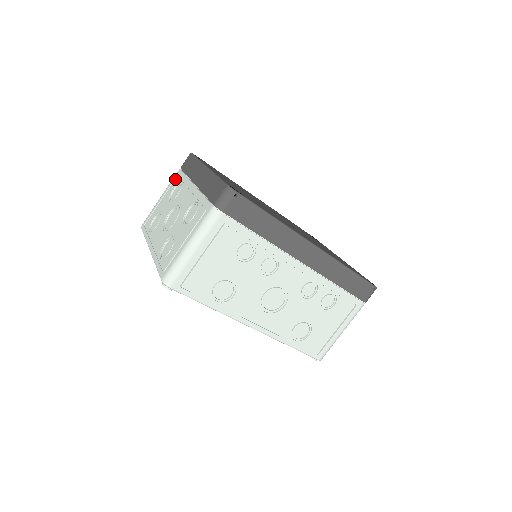
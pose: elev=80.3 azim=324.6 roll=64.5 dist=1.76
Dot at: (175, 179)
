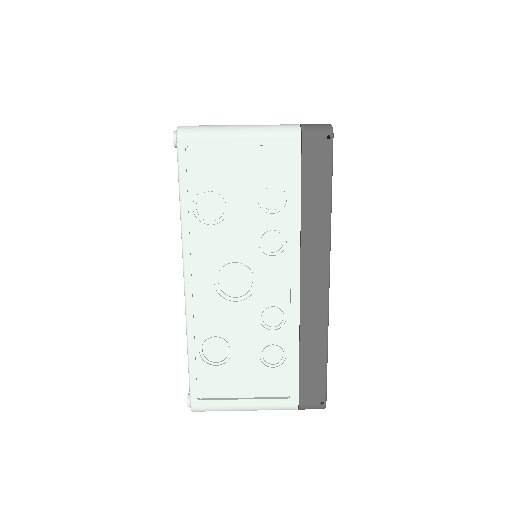
Dot at: occluded
